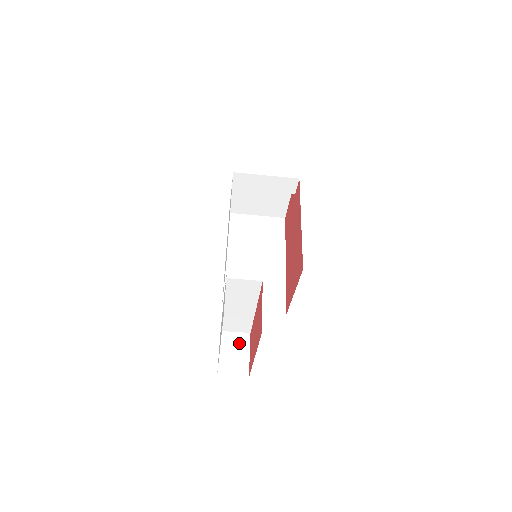
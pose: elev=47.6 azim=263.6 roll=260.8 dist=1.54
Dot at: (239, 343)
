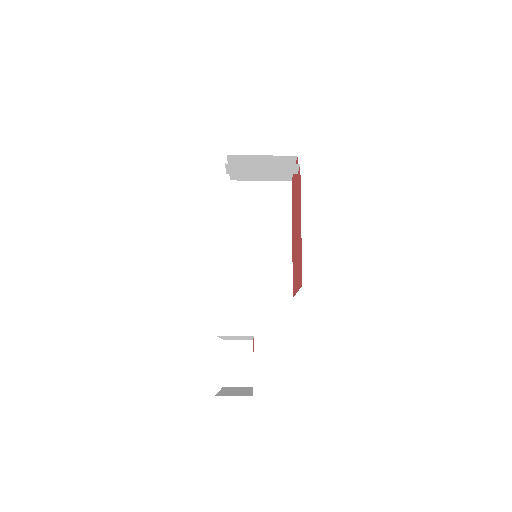
Dot at: (242, 352)
